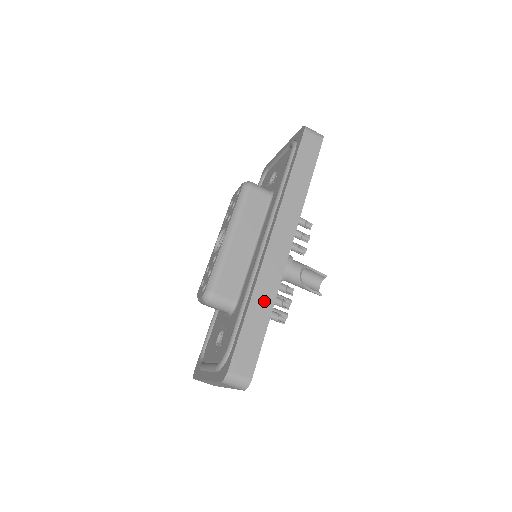
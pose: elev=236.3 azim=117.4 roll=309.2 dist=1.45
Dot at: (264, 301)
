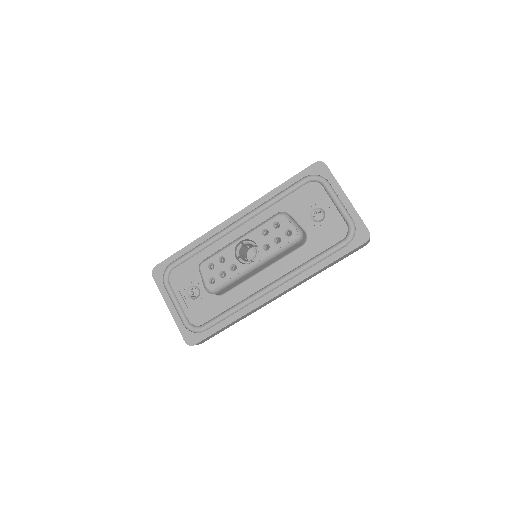
Dot at: occluded
